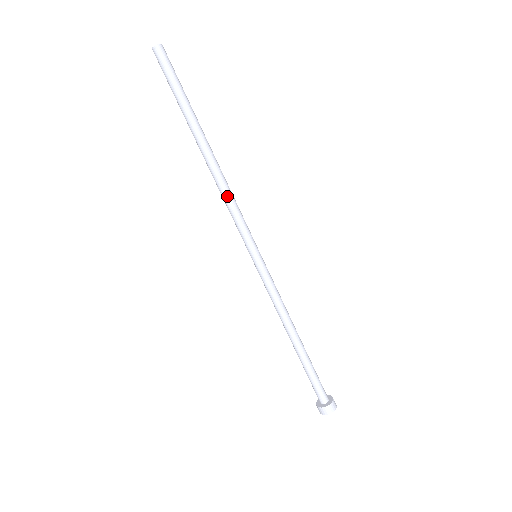
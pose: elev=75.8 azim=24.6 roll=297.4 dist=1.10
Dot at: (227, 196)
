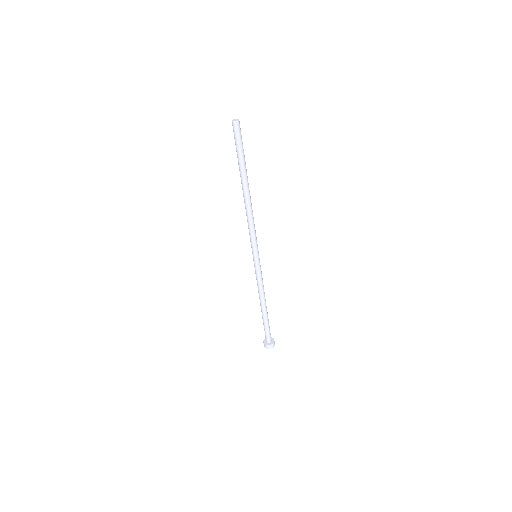
Dot at: (248, 220)
